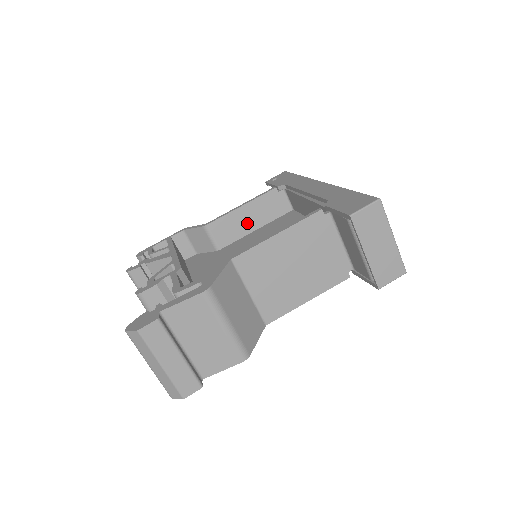
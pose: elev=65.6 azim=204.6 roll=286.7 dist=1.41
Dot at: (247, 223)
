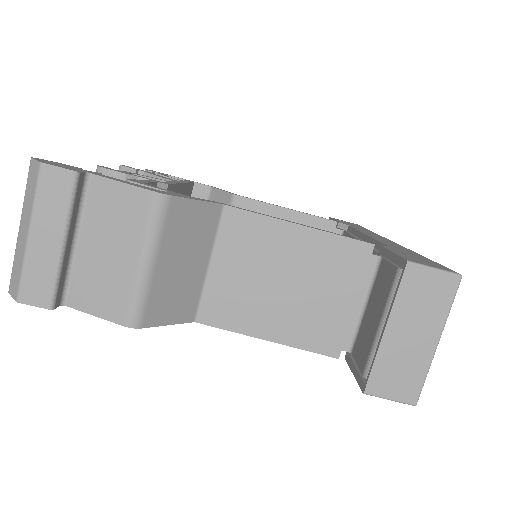
Dot at: occluded
